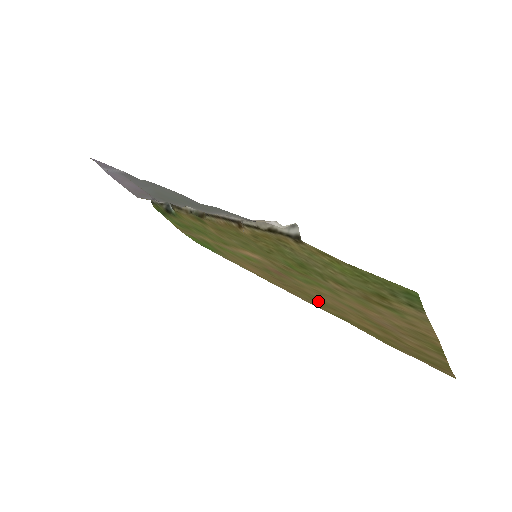
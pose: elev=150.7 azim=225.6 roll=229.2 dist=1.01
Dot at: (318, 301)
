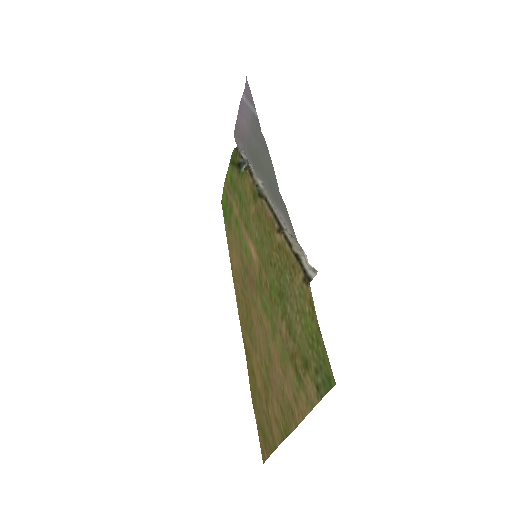
Dot at: (249, 325)
